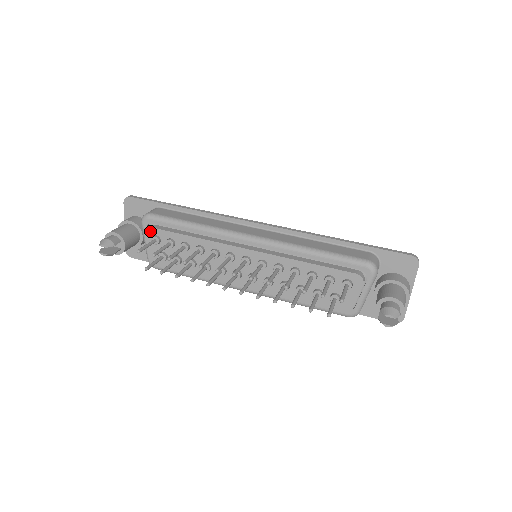
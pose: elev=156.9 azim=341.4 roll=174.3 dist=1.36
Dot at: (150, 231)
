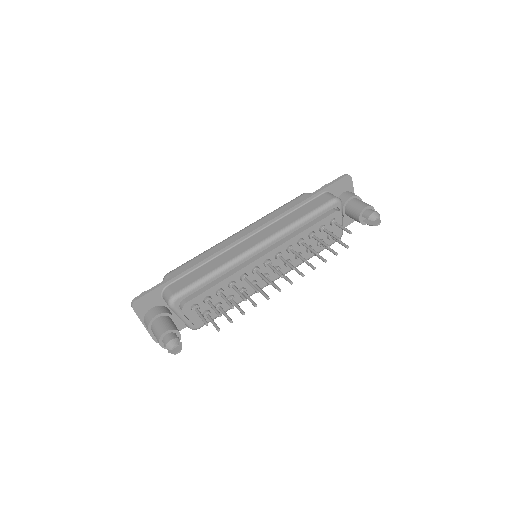
Dot at: (186, 306)
